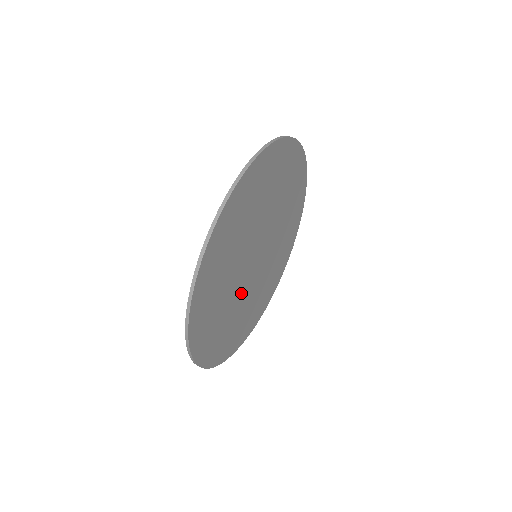
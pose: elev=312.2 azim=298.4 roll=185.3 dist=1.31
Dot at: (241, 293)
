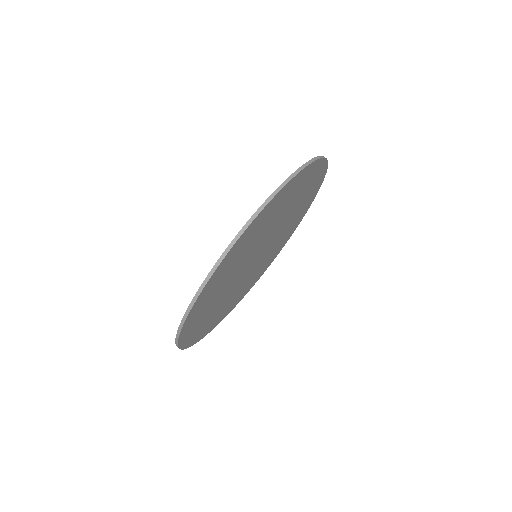
Dot at: (237, 286)
